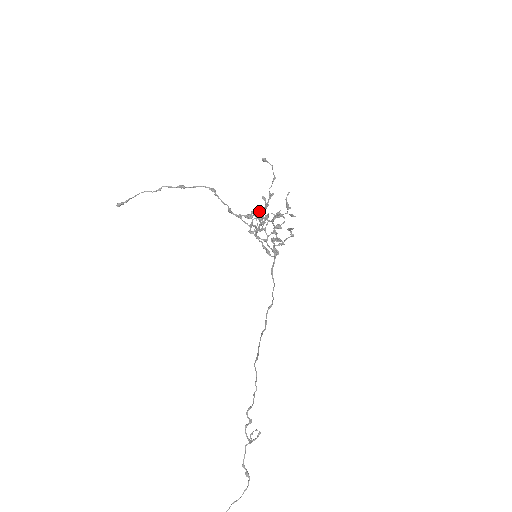
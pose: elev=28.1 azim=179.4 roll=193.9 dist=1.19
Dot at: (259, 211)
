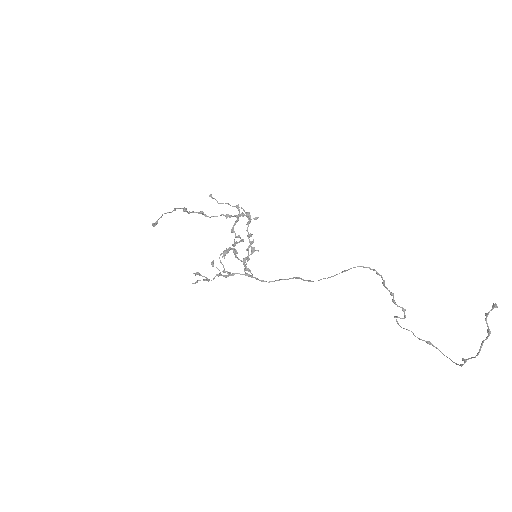
Dot at: (233, 227)
